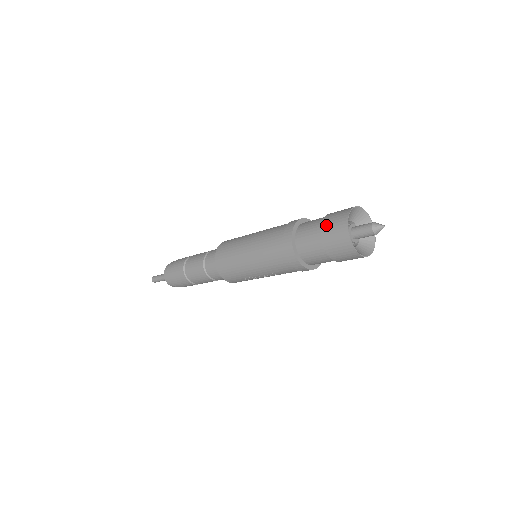
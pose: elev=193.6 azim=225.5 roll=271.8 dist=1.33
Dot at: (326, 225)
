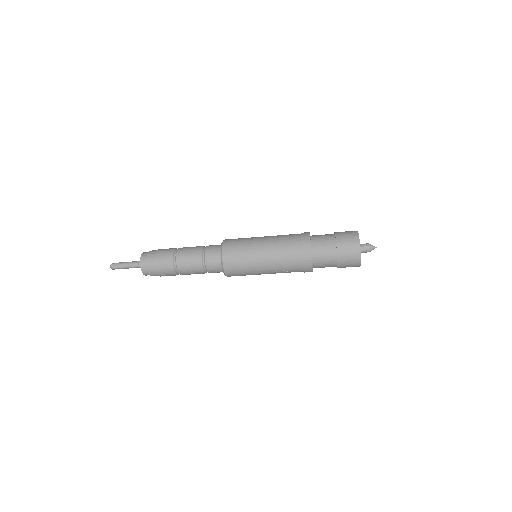
Dot at: (341, 237)
